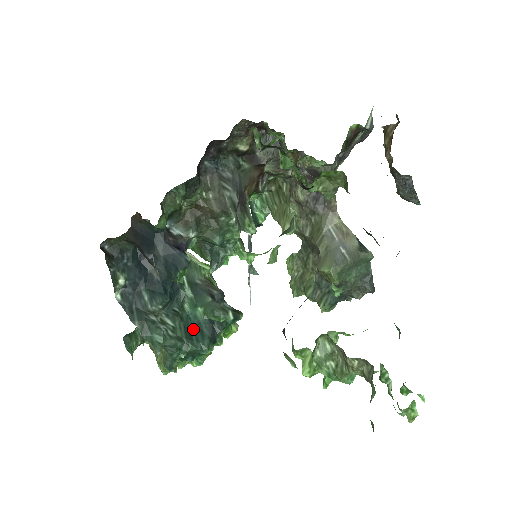
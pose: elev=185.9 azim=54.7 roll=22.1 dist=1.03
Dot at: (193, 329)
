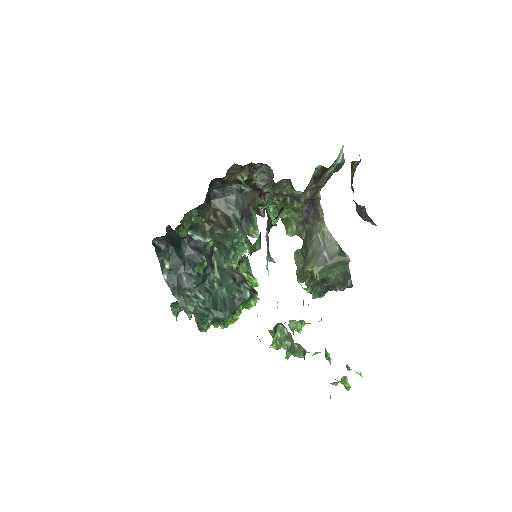
Dot at: (219, 302)
